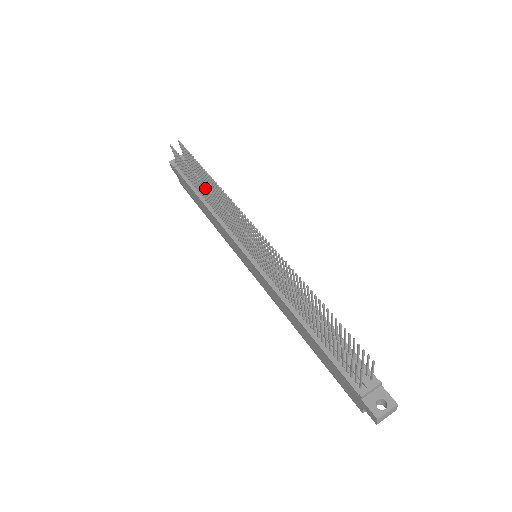
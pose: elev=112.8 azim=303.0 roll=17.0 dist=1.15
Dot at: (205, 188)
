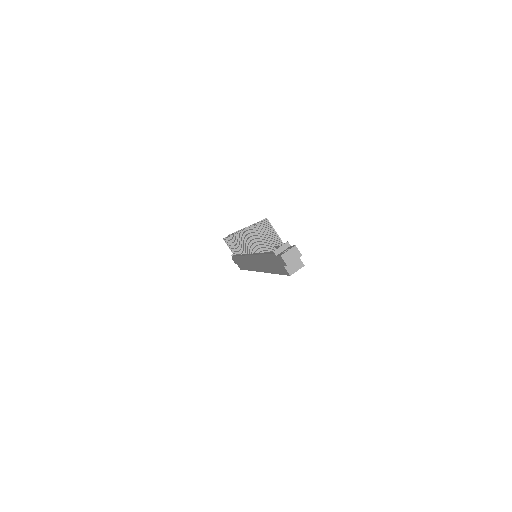
Dot at: (231, 239)
